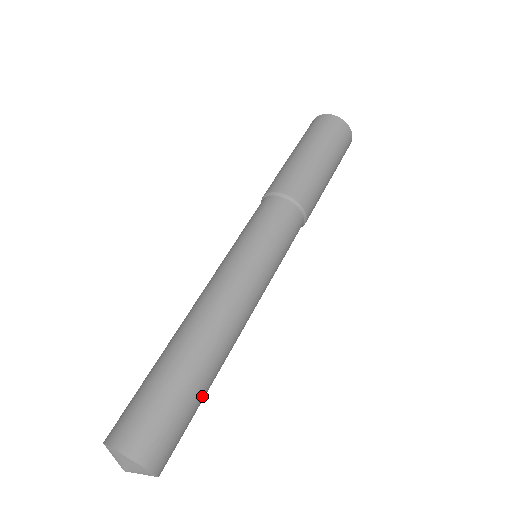
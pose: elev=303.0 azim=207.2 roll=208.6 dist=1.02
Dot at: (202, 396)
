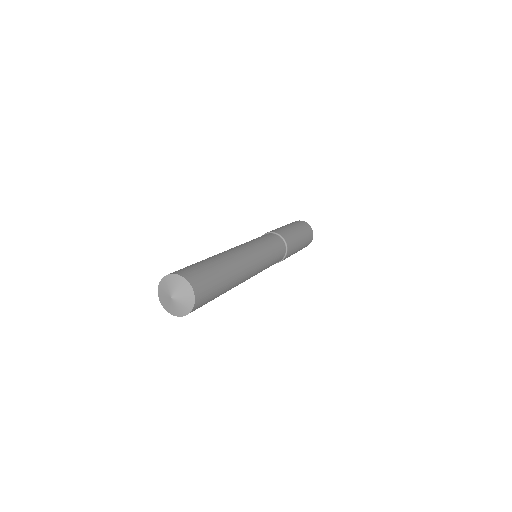
Dot at: (222, 292)
